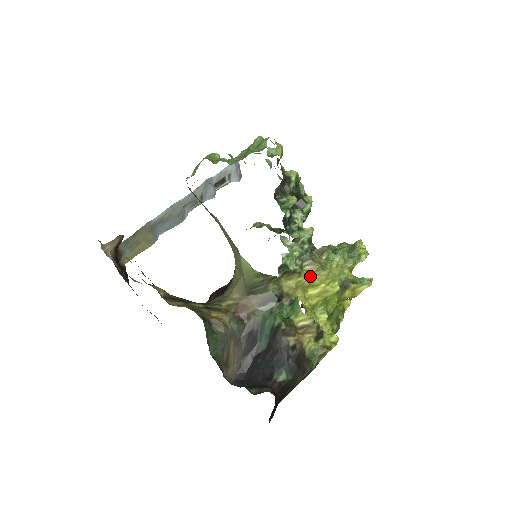
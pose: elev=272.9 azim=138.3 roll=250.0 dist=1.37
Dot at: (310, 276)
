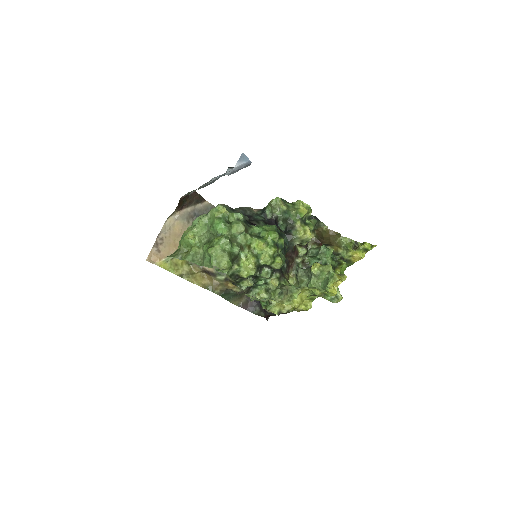
Dot at: occluded
